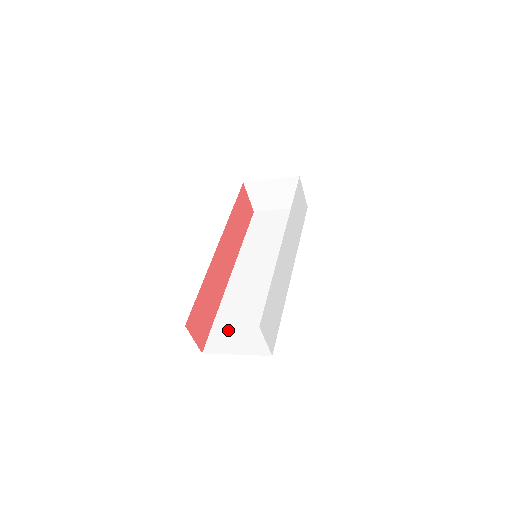
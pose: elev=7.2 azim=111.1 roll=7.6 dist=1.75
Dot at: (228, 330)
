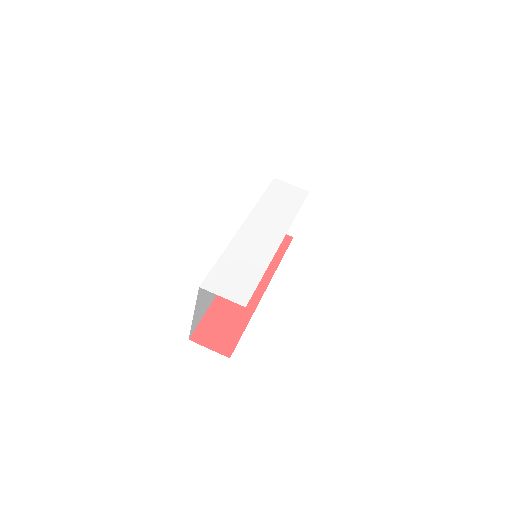
Dot at: occluded
